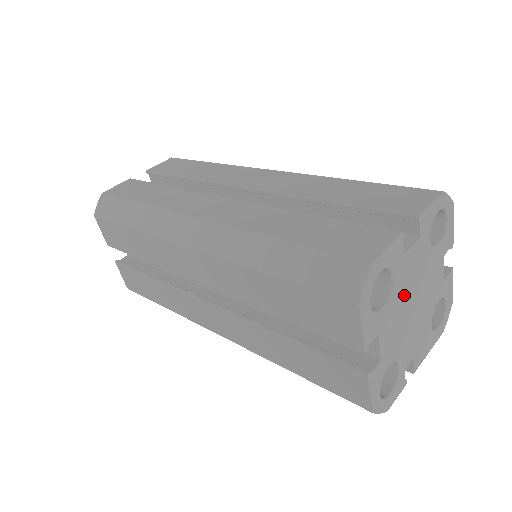
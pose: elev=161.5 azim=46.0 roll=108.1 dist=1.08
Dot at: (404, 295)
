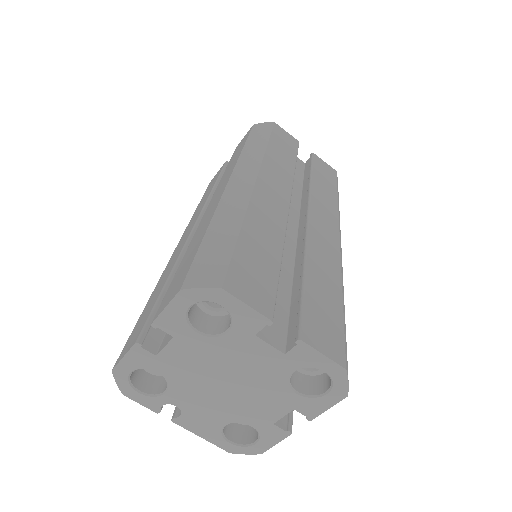
Dot at: (224, 359)
